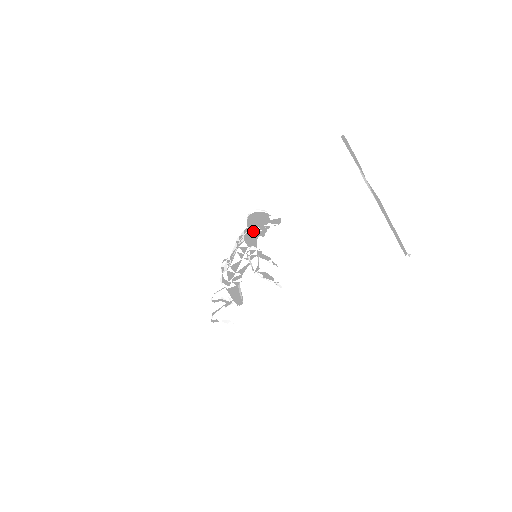
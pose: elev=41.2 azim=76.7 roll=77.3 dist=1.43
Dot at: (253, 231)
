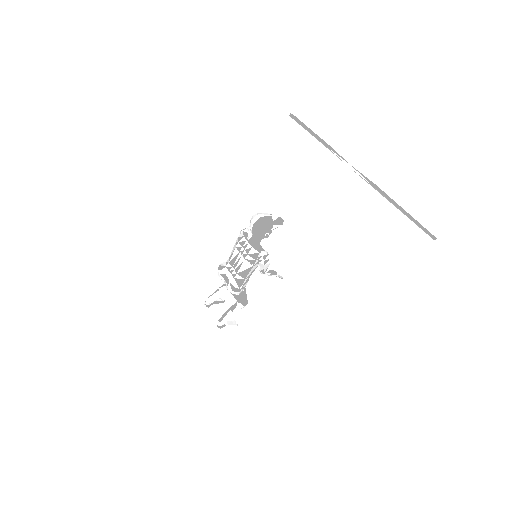
Dot at: (262, 237)
